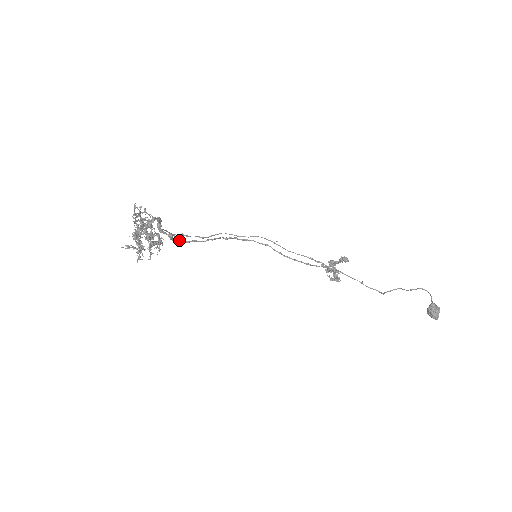
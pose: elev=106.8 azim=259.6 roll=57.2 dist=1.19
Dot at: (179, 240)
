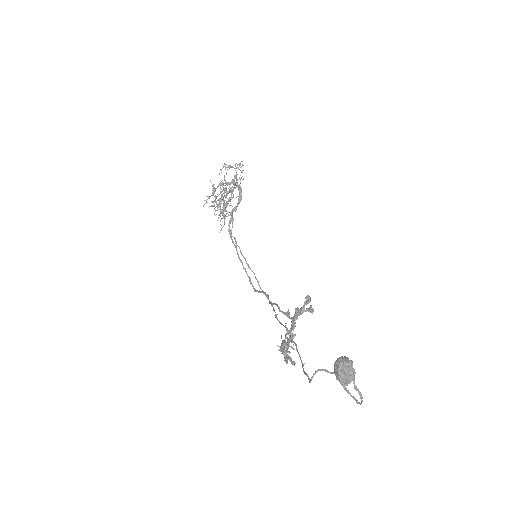
Dot at: occluded
